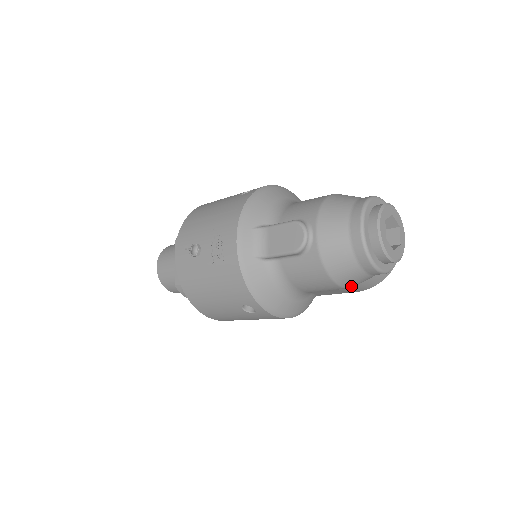
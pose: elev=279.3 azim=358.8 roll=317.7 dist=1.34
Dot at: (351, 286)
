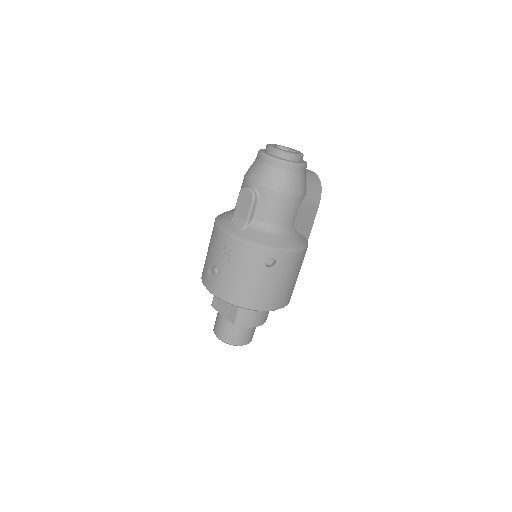
Dot at: (300, 191)
